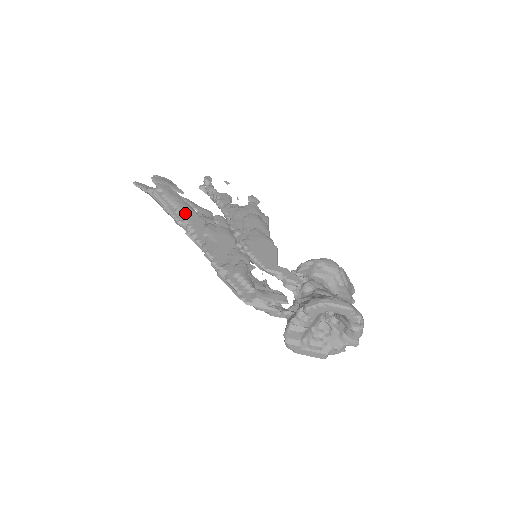
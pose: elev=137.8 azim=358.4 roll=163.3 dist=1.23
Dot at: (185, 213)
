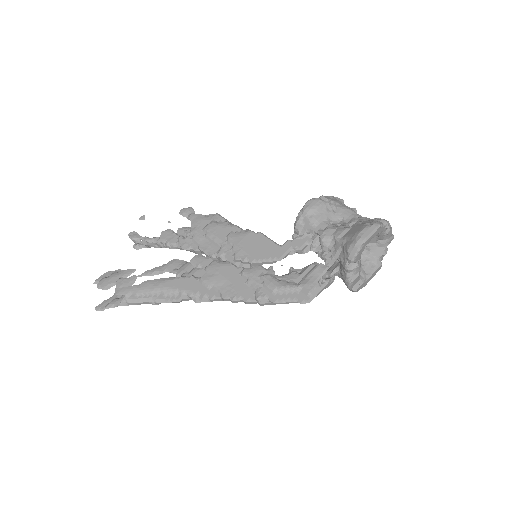
Dot at: (173, 289)
